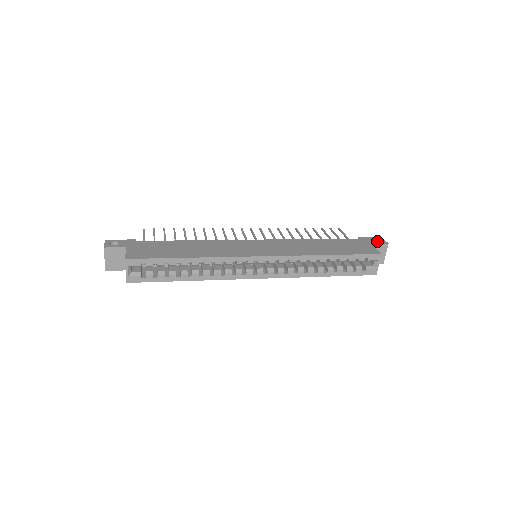
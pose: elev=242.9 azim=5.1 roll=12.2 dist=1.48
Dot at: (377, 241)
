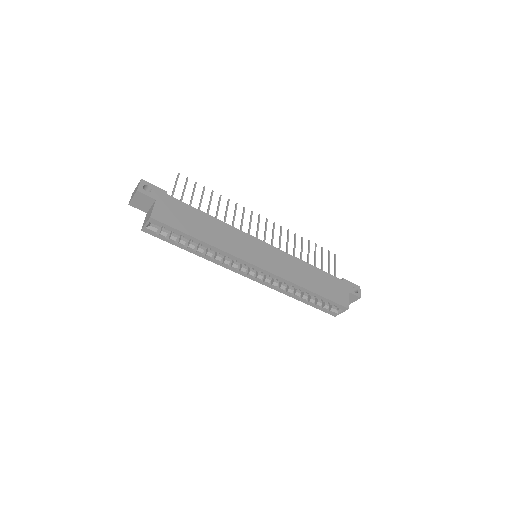
Dot at: (355, 288)
